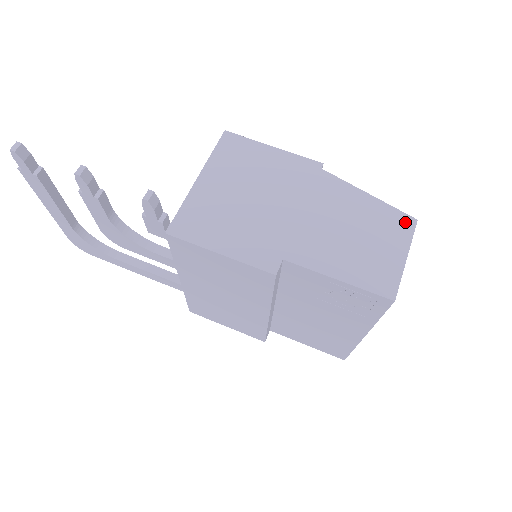
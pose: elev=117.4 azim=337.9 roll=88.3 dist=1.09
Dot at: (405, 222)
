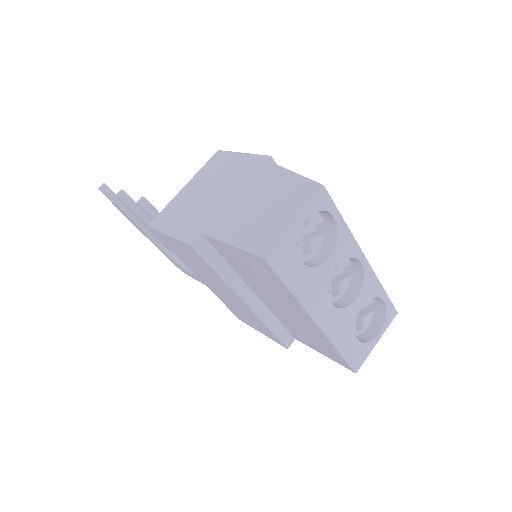
Dot at: (311, 189)
